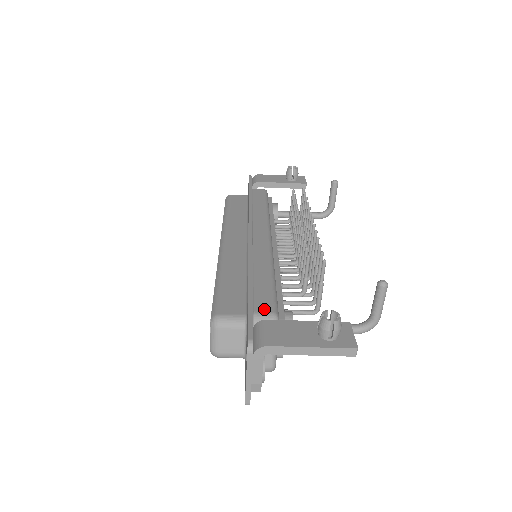
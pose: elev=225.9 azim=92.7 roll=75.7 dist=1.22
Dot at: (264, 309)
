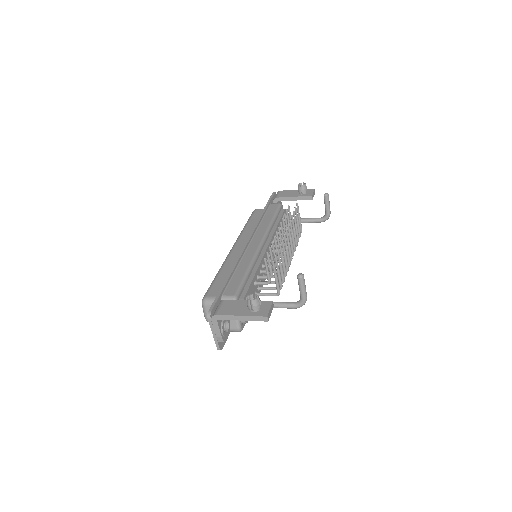
Dot at: (229, 293)
